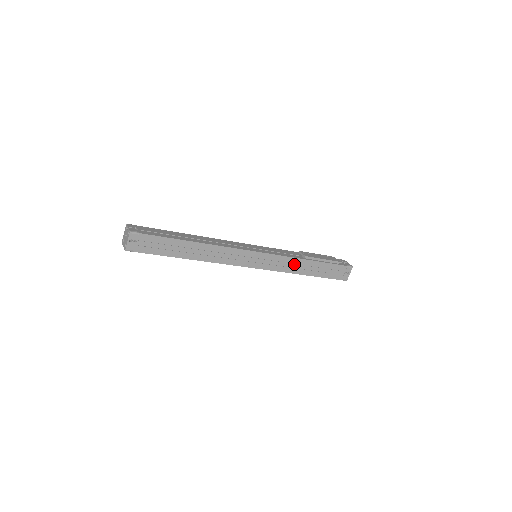
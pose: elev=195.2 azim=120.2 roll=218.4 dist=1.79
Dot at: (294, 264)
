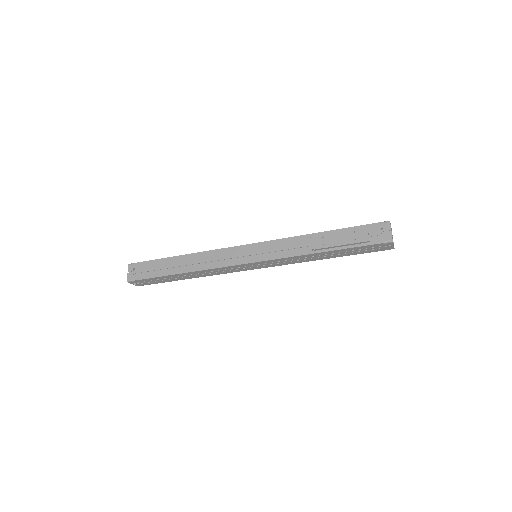
Dot at: (301, 258)
